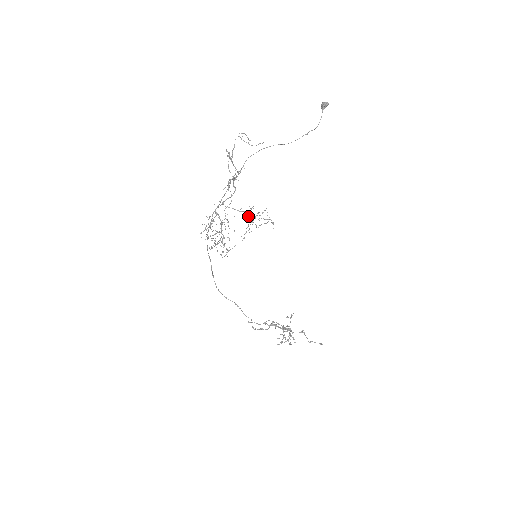
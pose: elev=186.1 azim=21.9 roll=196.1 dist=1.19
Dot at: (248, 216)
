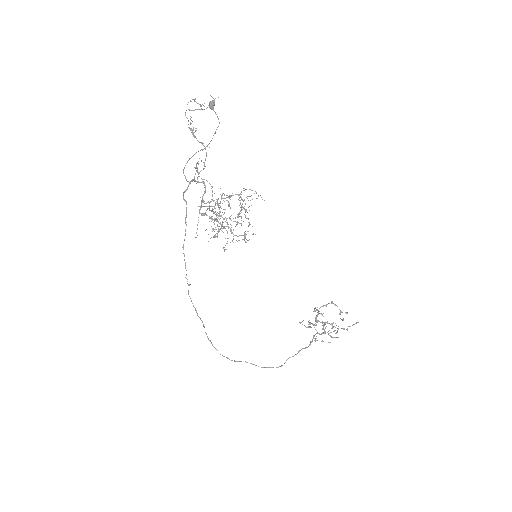
Dot at: occluded
